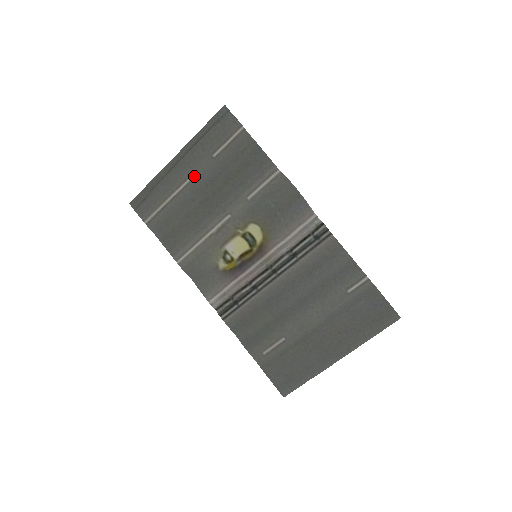
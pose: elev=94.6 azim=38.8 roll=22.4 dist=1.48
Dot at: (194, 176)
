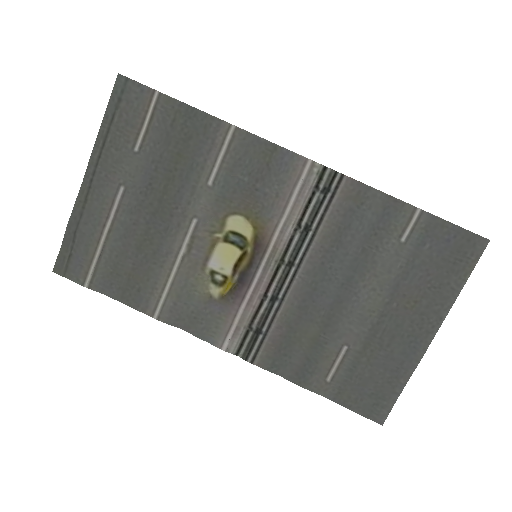
Dot at: (122, 191)
